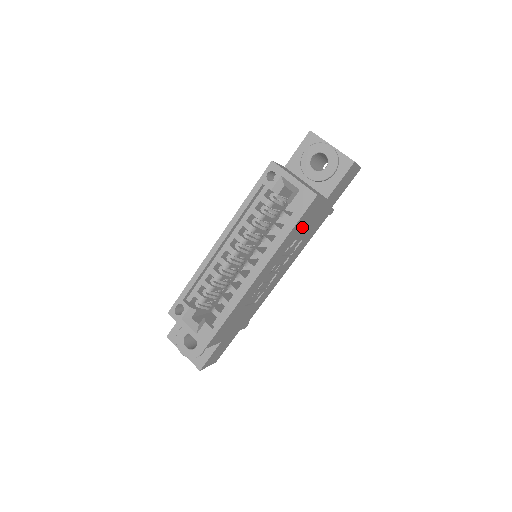
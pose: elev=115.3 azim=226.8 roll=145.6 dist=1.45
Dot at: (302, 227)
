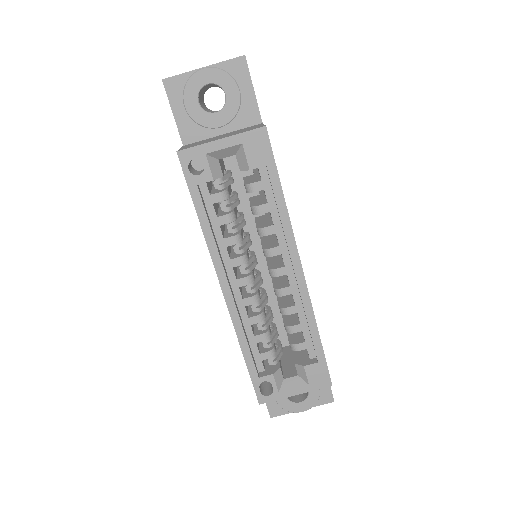
Dot at: occluded
